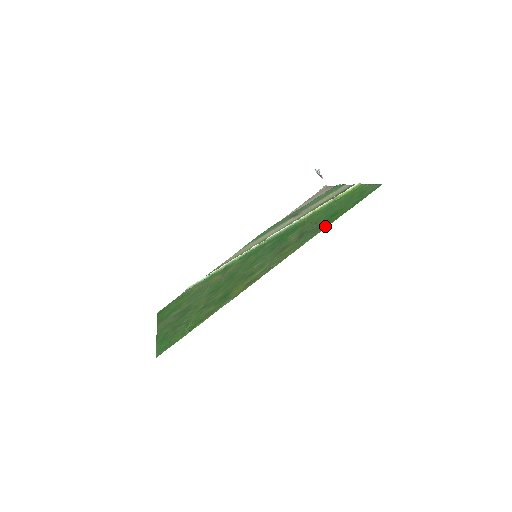
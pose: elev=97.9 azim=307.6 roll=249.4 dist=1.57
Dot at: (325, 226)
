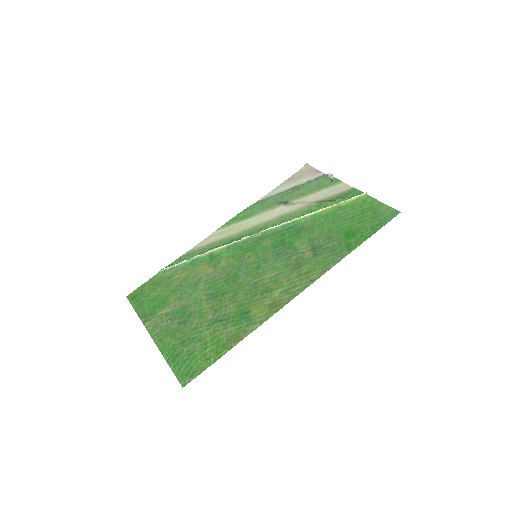
Dot at: (347, 251)
